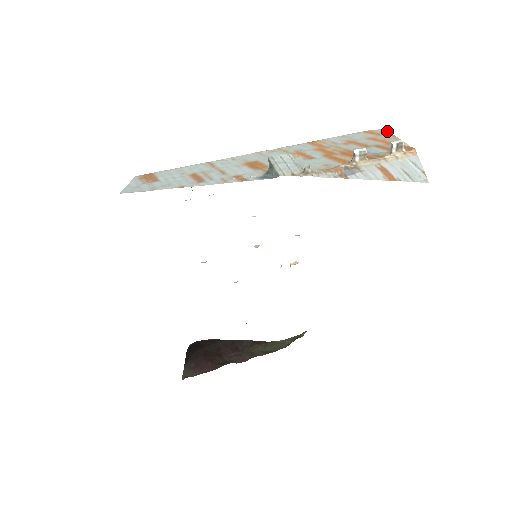
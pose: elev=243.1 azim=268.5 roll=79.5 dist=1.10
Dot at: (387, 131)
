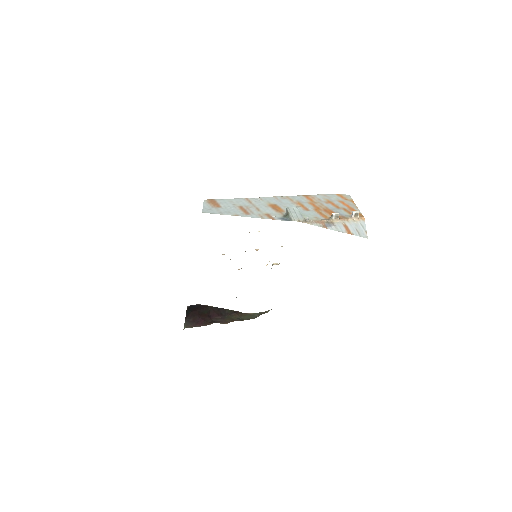
Dot at: (350, 197)
